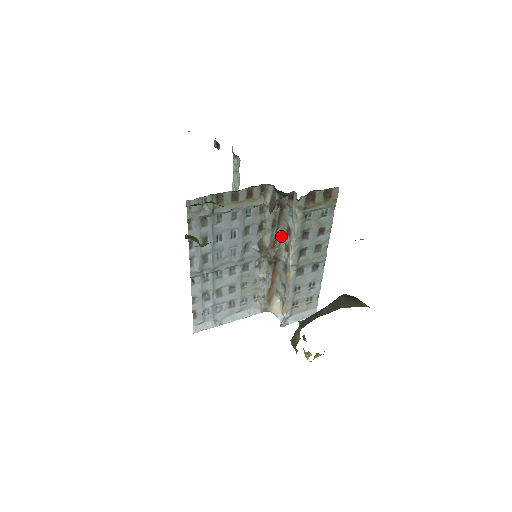
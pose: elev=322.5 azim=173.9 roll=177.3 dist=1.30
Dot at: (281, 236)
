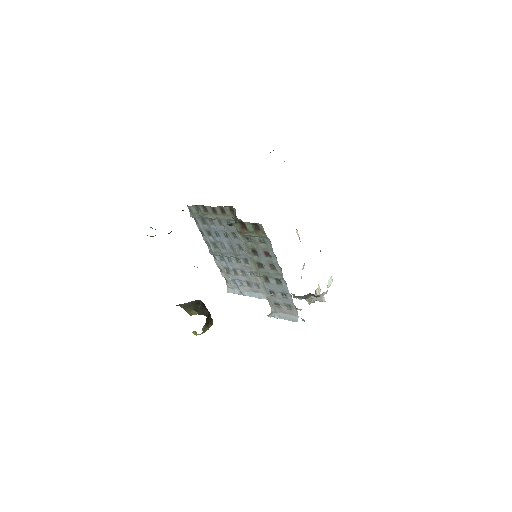
Dot at: occluded
